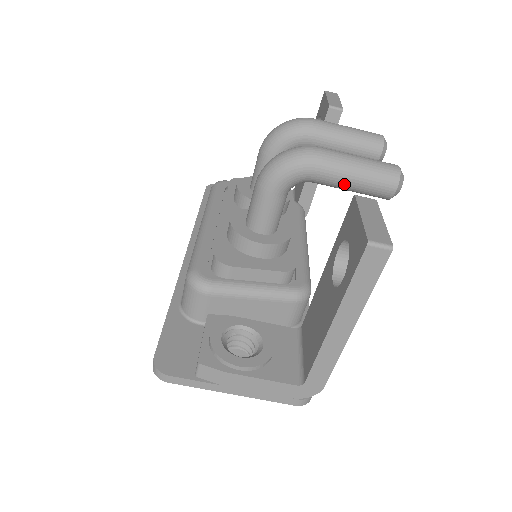
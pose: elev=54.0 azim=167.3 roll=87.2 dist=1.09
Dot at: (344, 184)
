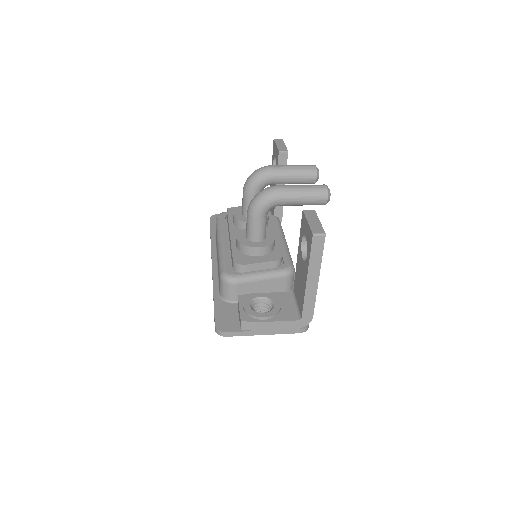
Dot at: (297, 203)
